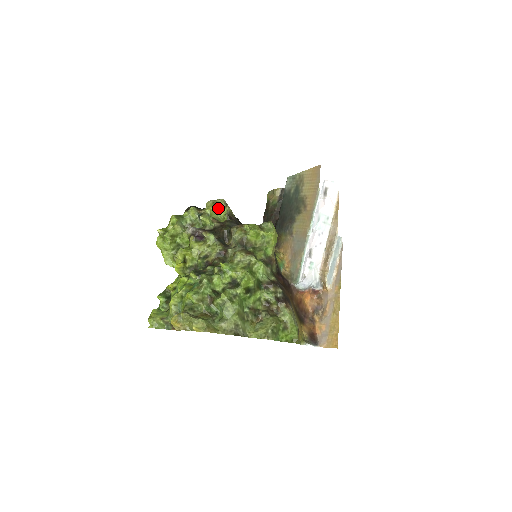
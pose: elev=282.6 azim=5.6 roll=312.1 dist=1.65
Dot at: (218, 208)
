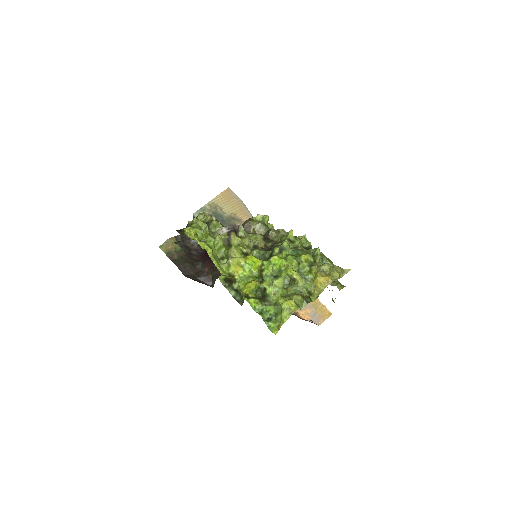
Dot at: occluded
